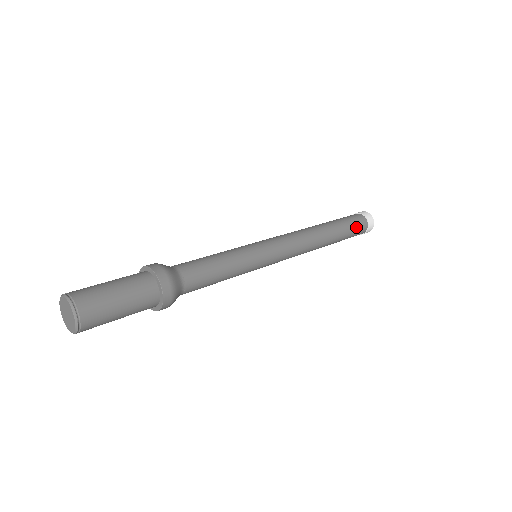
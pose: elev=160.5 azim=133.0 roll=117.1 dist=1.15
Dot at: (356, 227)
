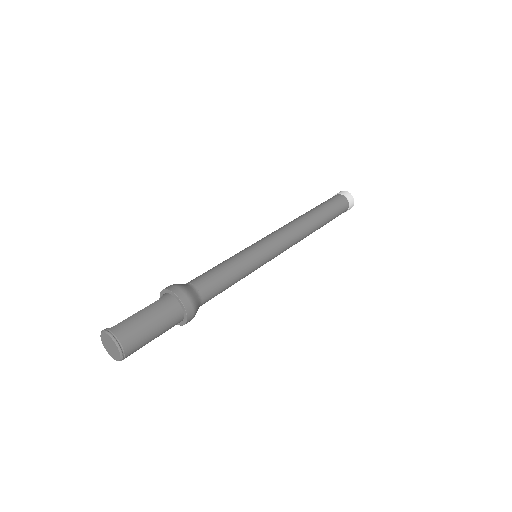
Dot at: (339, 212)
